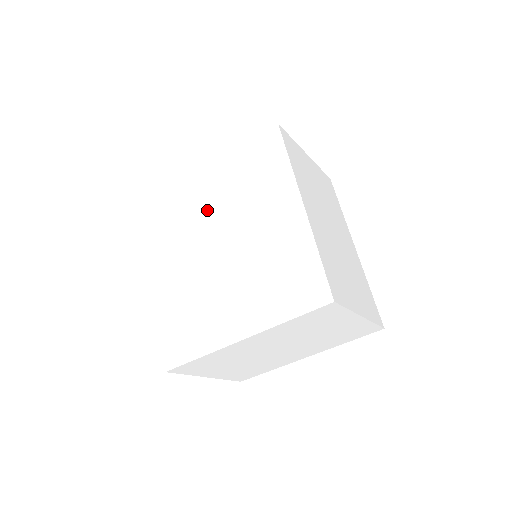
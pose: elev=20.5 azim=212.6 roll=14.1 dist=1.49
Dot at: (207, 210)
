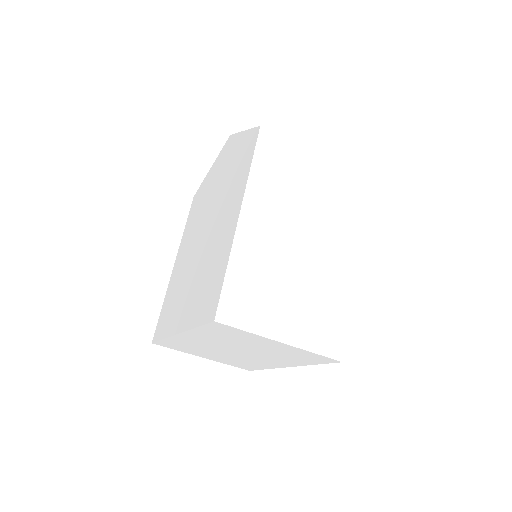
Dot at: (208, 208)
